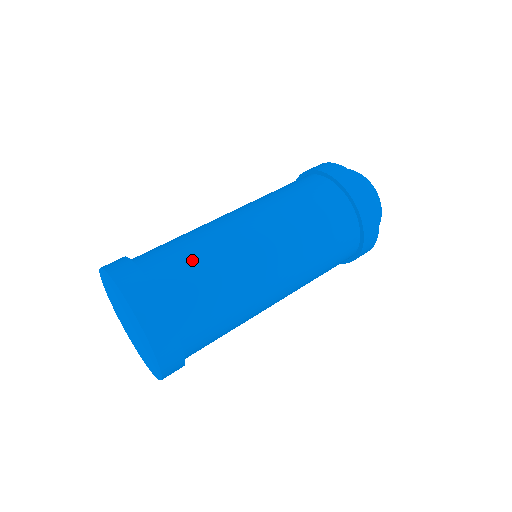
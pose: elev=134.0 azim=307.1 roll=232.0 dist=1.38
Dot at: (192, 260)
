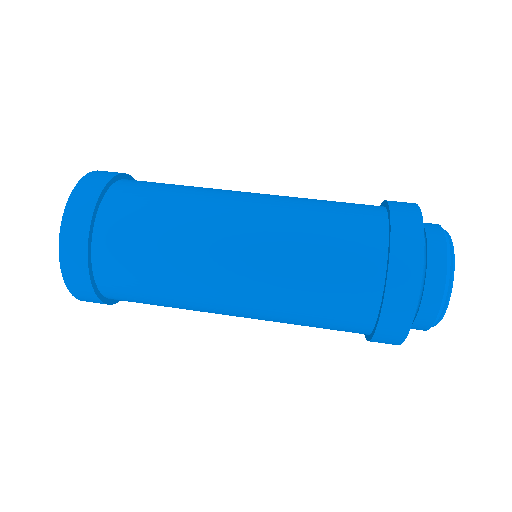
Dot at: (156, 201)
